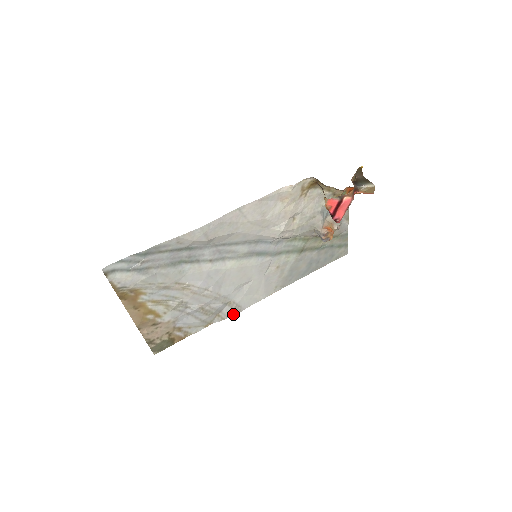
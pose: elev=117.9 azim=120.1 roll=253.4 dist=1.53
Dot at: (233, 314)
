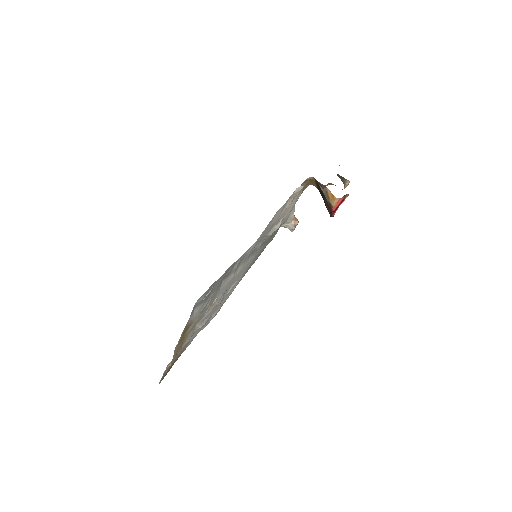
Dot at: (213, 317)
